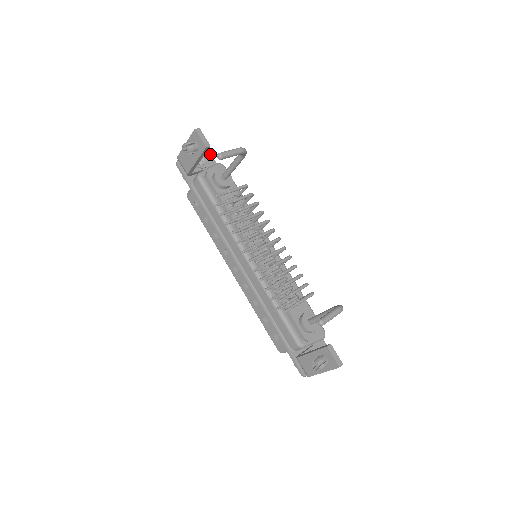
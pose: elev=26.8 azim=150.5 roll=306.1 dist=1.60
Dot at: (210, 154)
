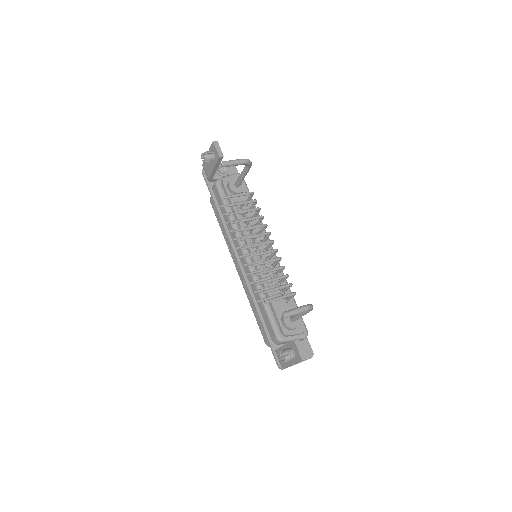
Dot at: (235, 166)
